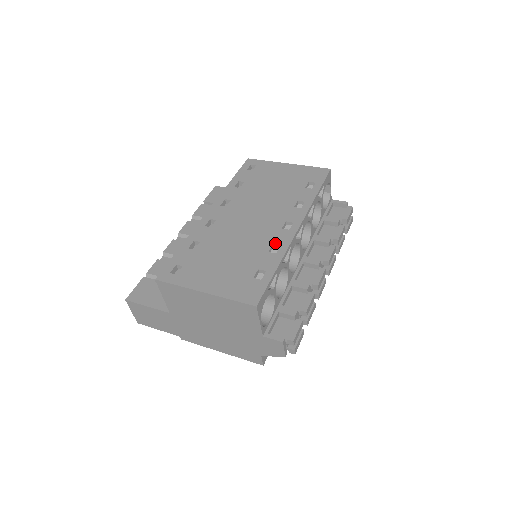
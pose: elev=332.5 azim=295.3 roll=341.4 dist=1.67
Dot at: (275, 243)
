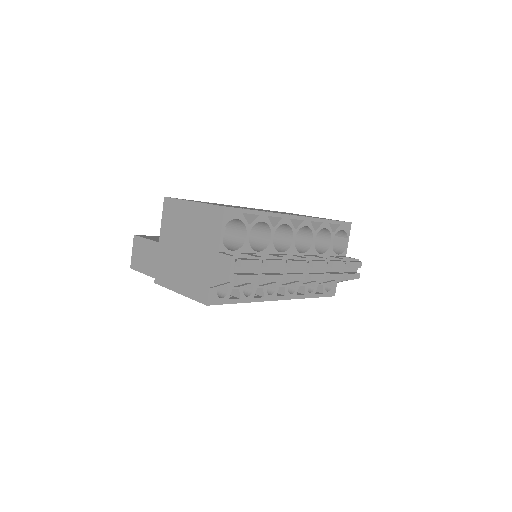
Dot at: occluded
